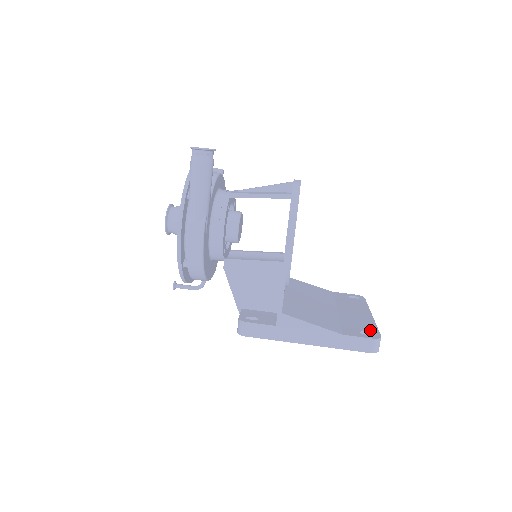
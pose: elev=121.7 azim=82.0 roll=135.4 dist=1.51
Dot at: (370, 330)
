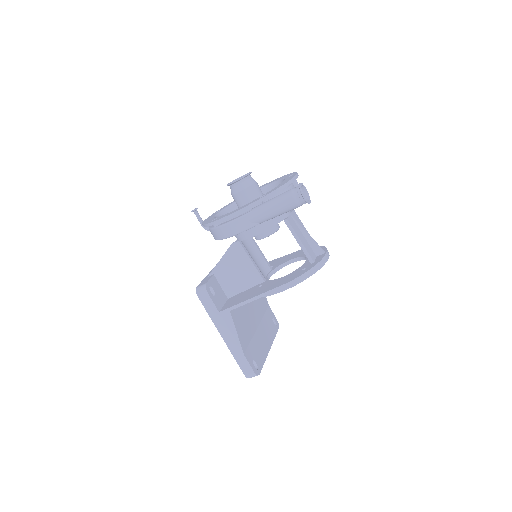
Dot at: (259, 363)
